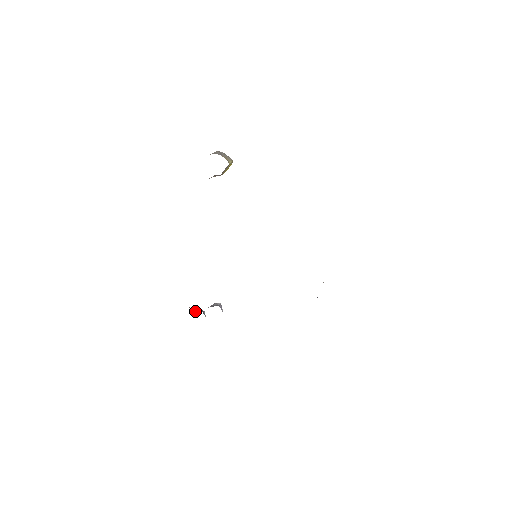
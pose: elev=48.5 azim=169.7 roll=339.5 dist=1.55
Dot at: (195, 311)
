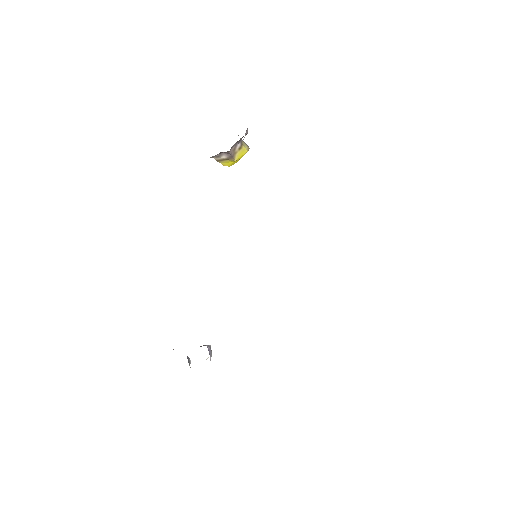
Dot at: occluded
